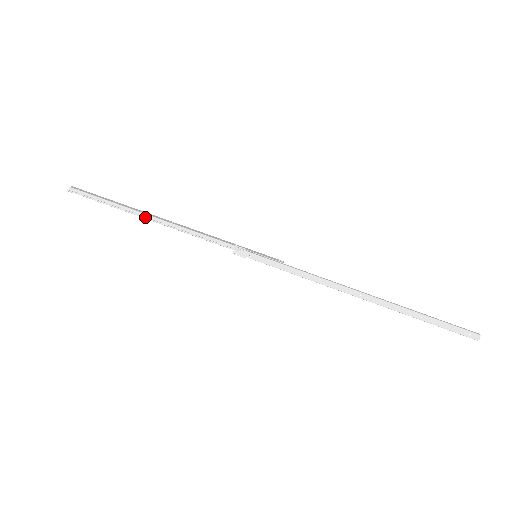
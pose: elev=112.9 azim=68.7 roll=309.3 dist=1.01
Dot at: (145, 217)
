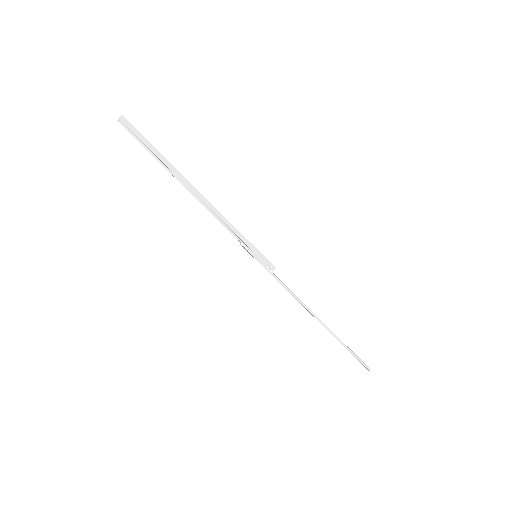
Dot at: occluded
